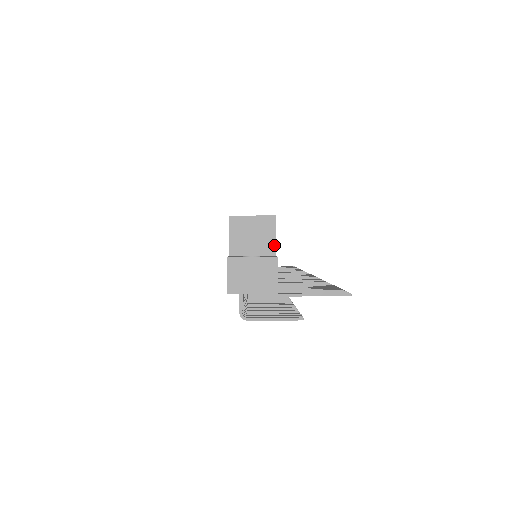
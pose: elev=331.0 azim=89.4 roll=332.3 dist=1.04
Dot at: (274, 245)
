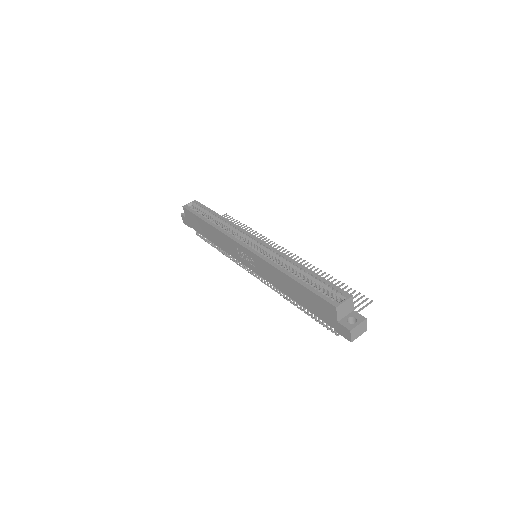
Dot at: (353, 307)
